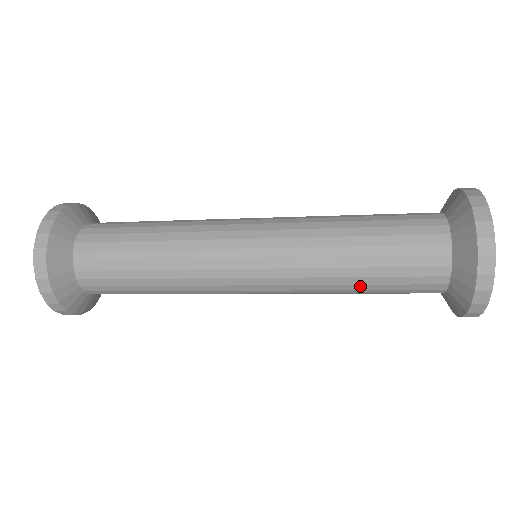
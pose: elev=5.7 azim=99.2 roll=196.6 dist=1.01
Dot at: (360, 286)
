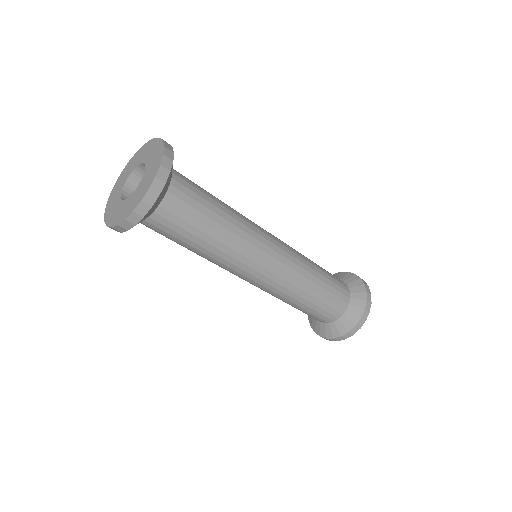
Dot at: (320, 276)
